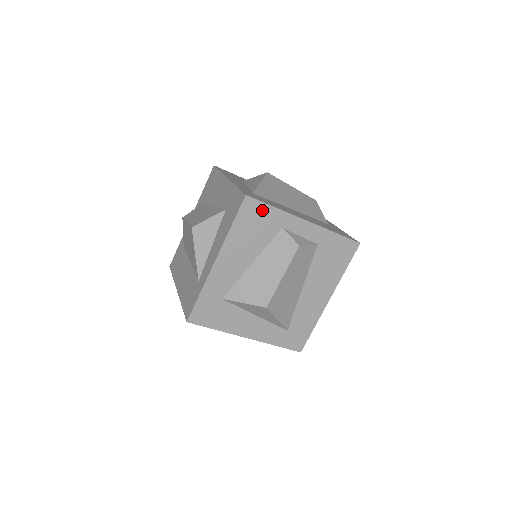
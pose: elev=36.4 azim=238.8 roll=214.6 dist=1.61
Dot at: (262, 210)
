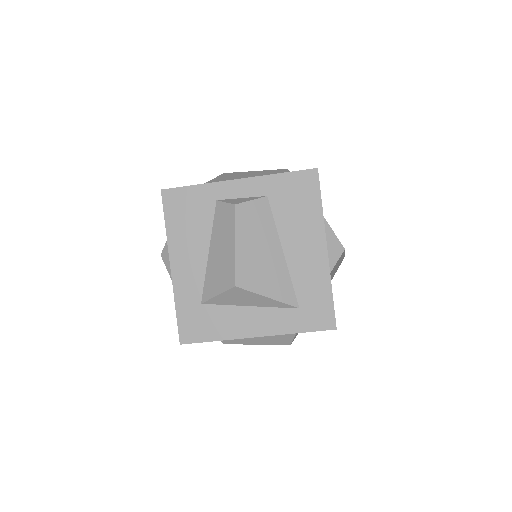
Dot at: (185, 195)
